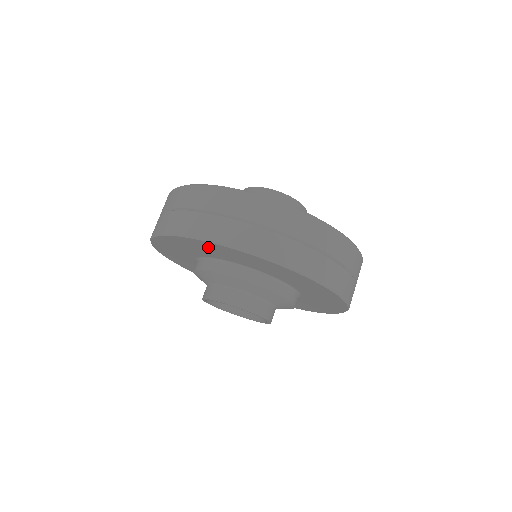
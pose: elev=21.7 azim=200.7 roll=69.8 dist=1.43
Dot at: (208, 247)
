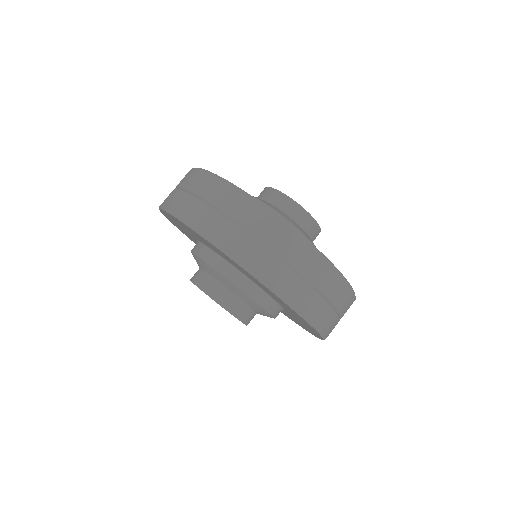
Dot at: occluded
